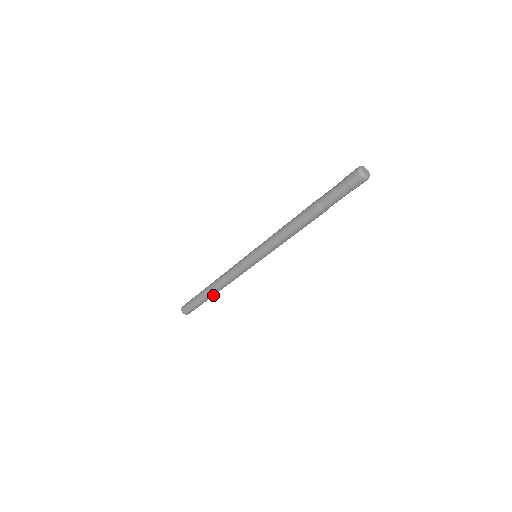
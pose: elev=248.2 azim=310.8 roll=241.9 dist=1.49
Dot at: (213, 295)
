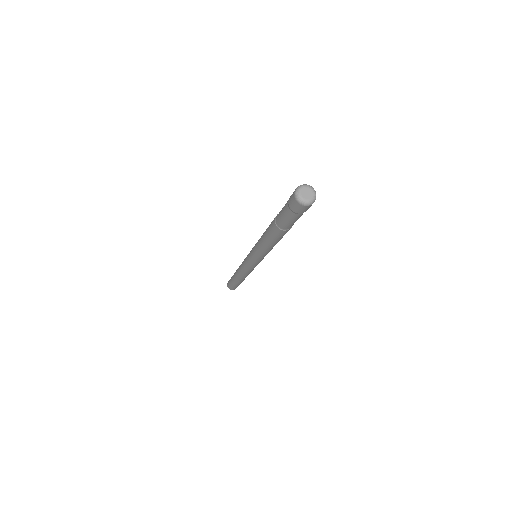
Dot at: (238, 280)
